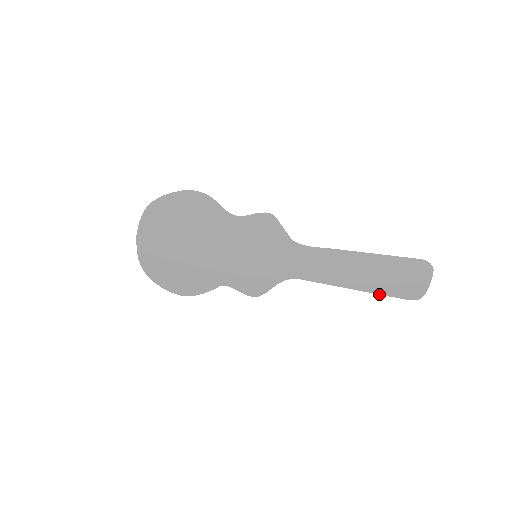
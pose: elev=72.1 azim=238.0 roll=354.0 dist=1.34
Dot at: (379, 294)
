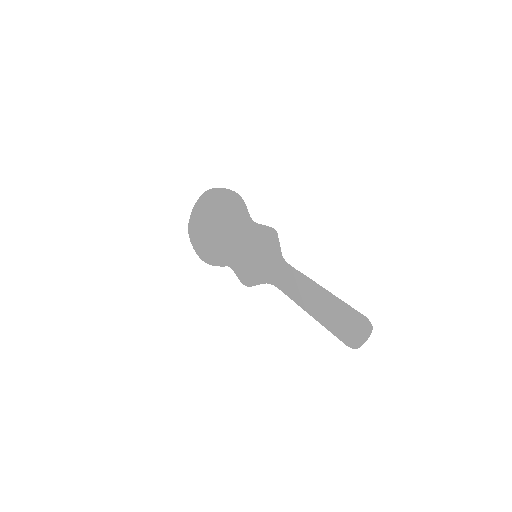
Dot at: (327, 329)
